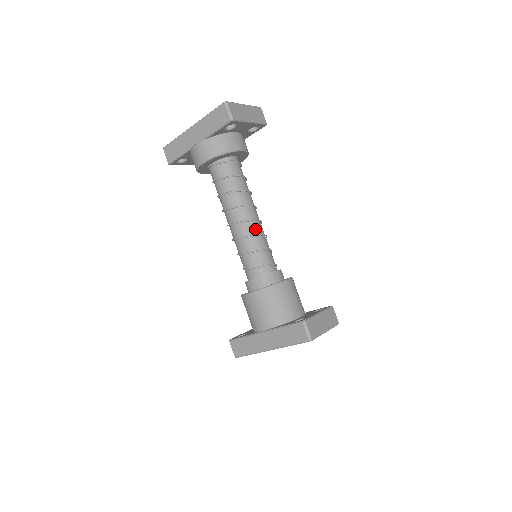
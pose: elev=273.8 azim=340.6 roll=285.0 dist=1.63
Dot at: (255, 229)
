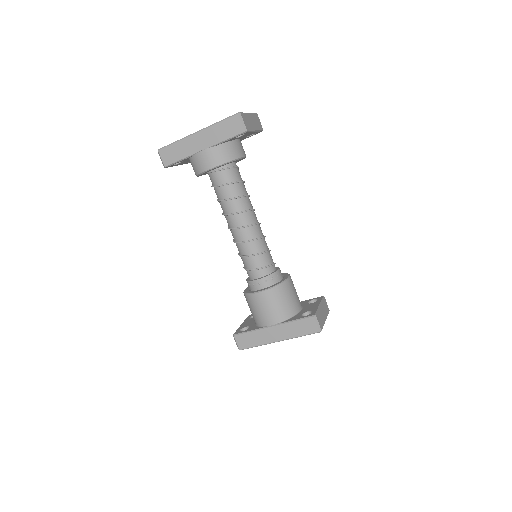
Dot at: (258, 232)
